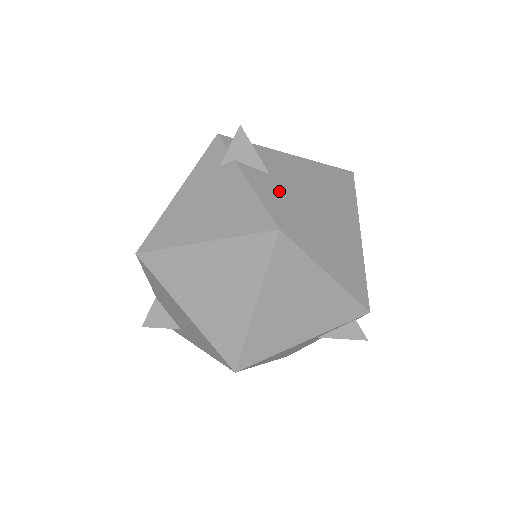
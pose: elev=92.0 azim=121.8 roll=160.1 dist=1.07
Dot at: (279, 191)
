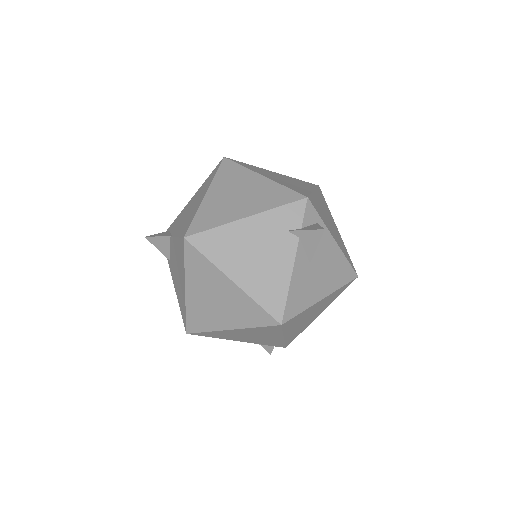
Dot at: (304, 285)
